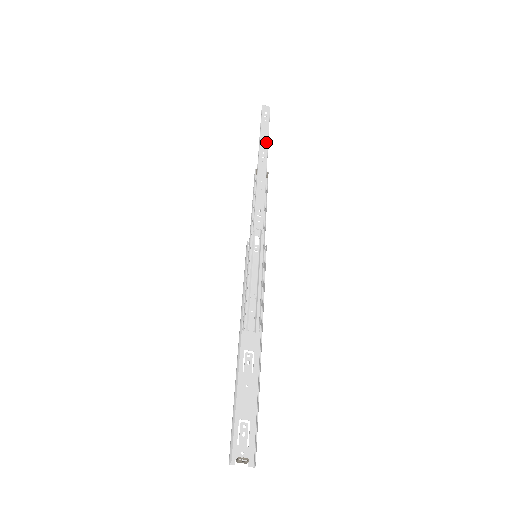
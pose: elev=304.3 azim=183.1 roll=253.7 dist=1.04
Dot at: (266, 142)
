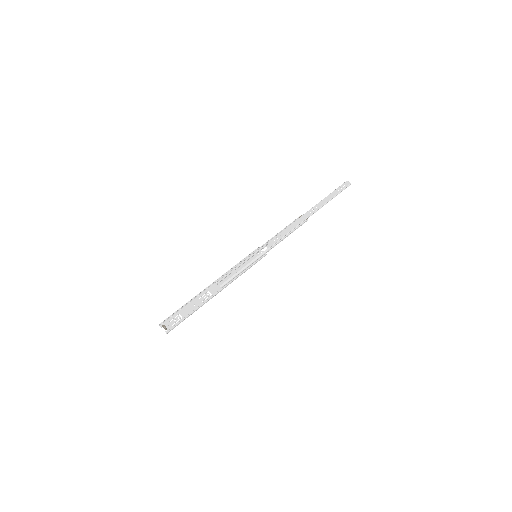
Dot at: (325, 202)
